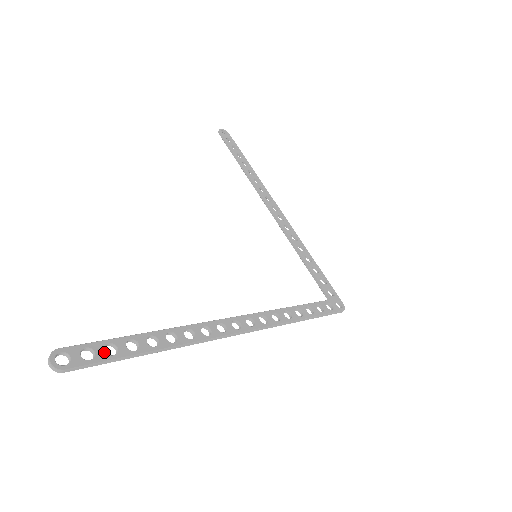
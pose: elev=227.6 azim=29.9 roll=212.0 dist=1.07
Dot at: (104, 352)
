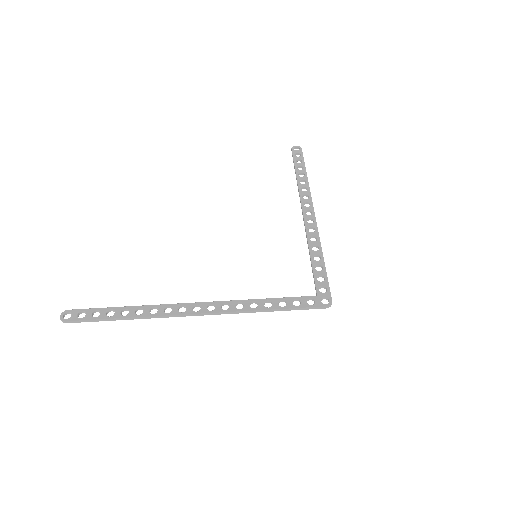
Dot at: (91, 315)
